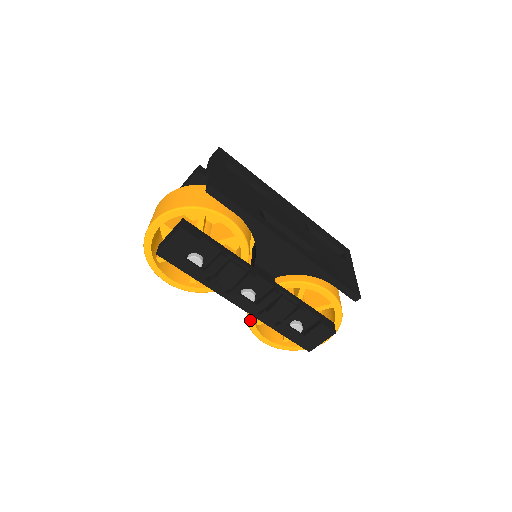
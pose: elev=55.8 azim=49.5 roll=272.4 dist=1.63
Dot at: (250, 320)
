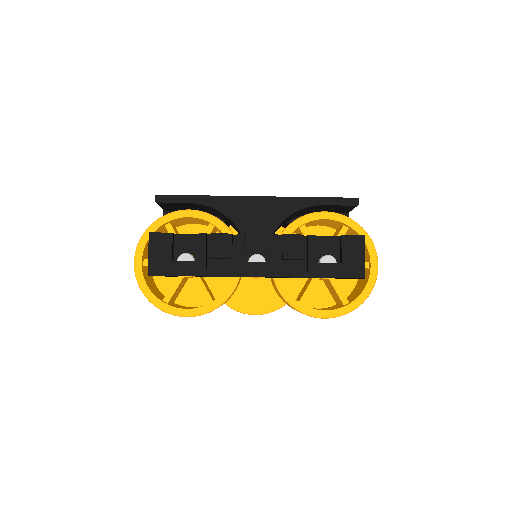
Dot at: (289, 300)
